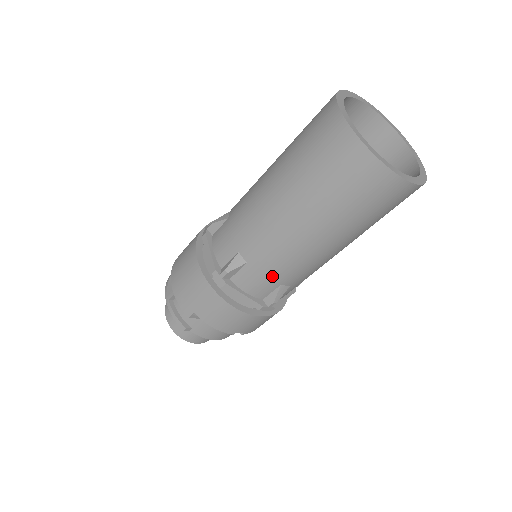
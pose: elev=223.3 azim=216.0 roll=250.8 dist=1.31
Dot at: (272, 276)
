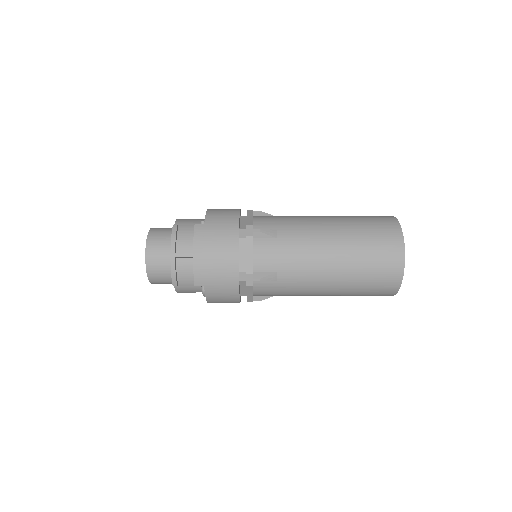
Dot at: (281, 293)
